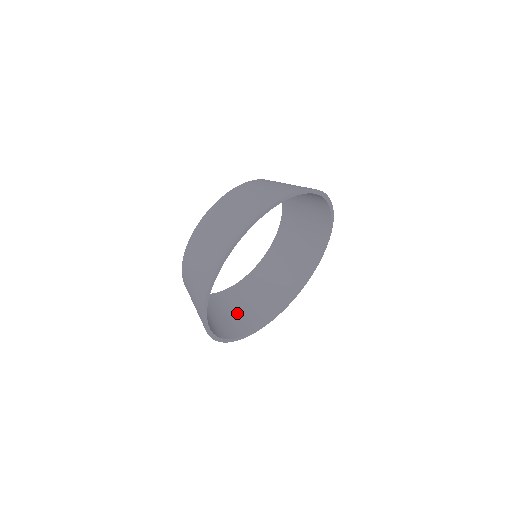
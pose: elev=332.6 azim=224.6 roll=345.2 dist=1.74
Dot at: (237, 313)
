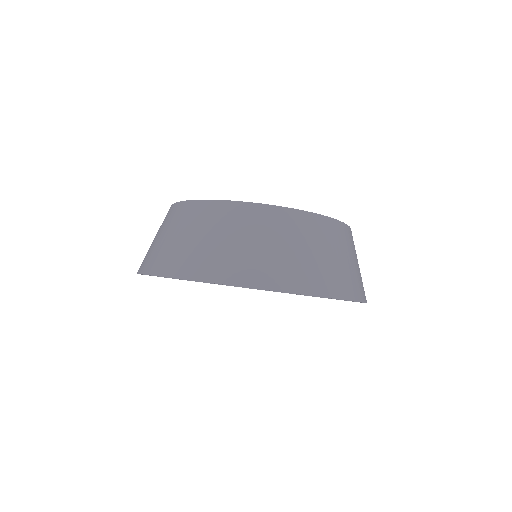
Dot at: occluded
